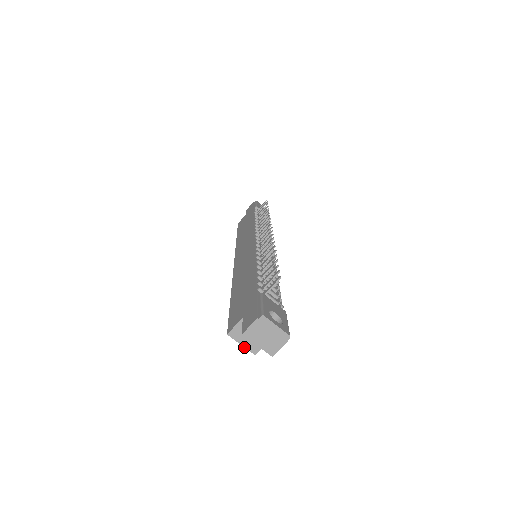
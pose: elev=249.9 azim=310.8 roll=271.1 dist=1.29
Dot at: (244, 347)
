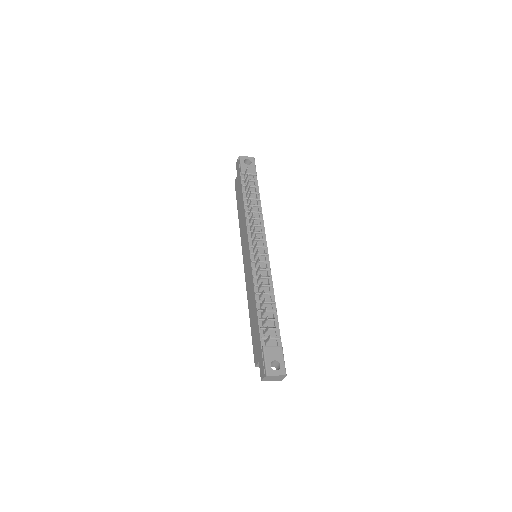
Dot at: occluded
